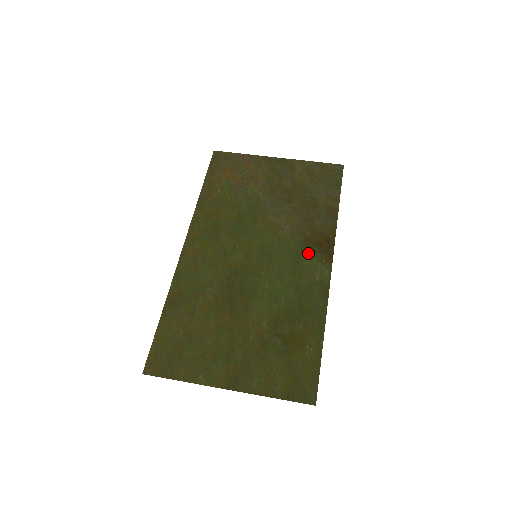
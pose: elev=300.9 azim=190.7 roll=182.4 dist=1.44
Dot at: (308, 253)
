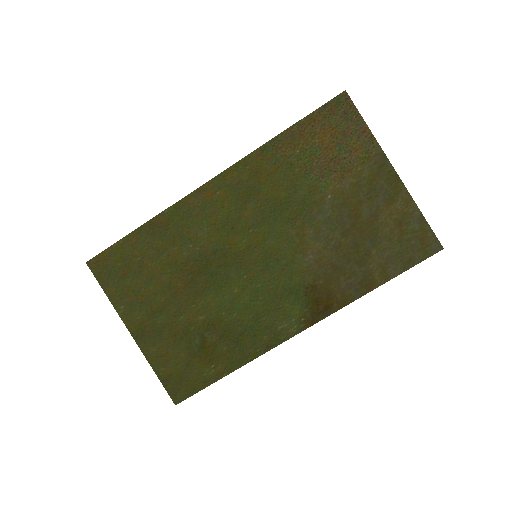
Dot at: (299, 299)
